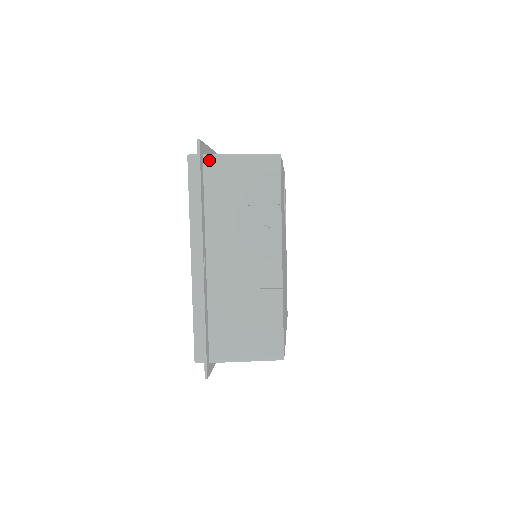
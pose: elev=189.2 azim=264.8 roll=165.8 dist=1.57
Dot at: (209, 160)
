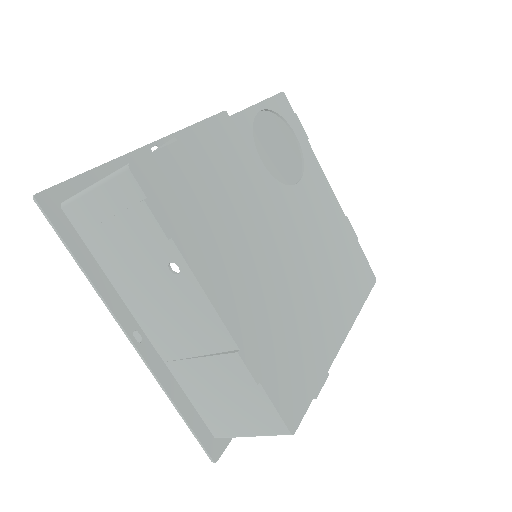
Dot at: (69, 210)
